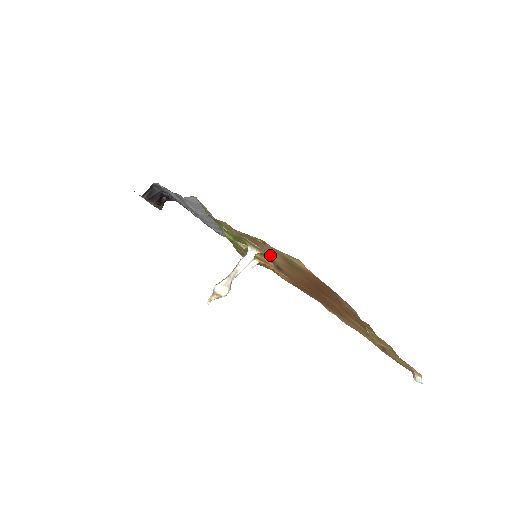
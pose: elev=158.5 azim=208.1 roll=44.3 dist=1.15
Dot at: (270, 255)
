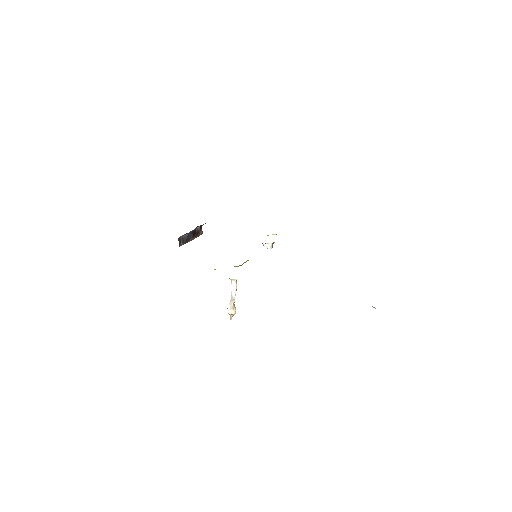
Dot at: occluded
